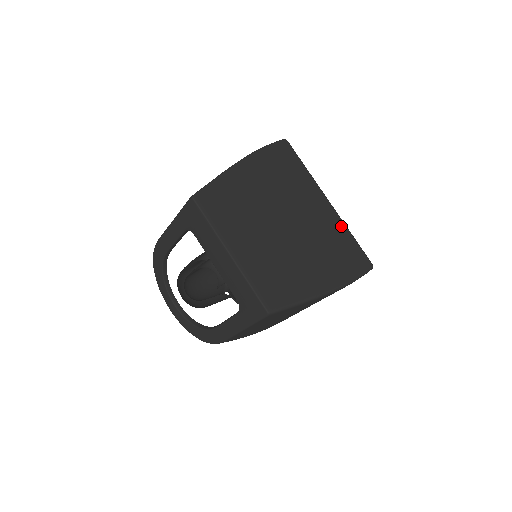
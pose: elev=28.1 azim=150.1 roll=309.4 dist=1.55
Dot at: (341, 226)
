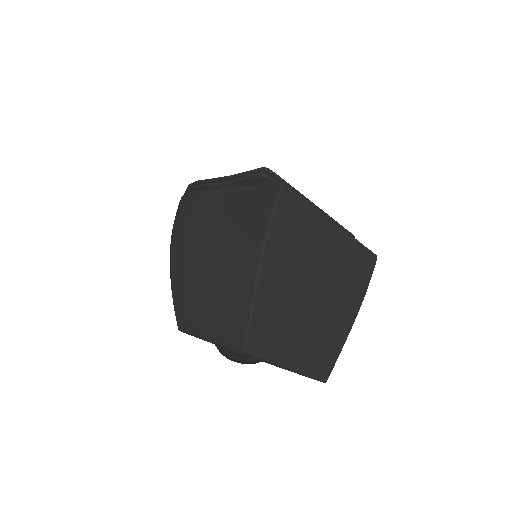
Dot at: (350, 243)
